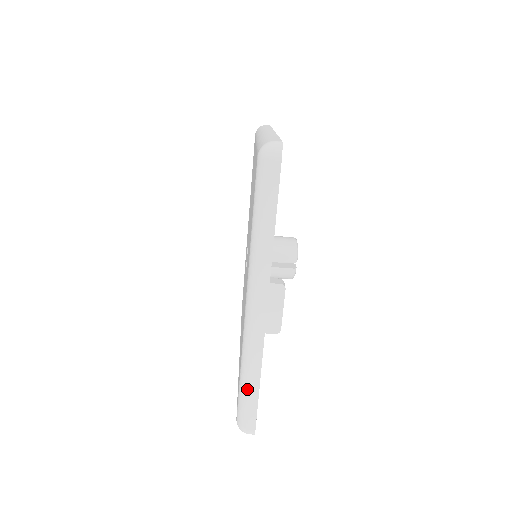
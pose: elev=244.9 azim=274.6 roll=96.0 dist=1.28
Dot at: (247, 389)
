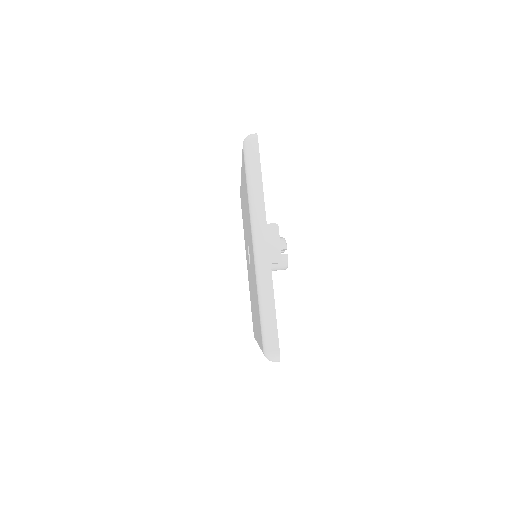
Dot at: (266, 314)
